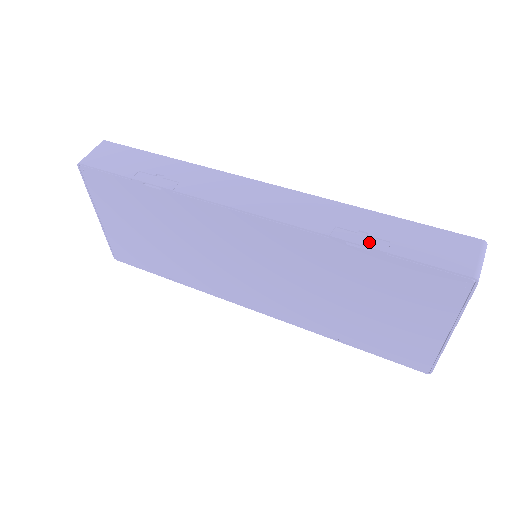
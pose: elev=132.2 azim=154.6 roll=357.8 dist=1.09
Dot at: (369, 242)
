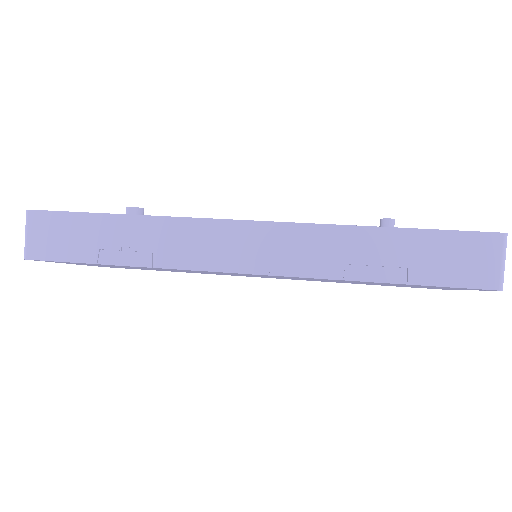
Dot at: (386, 276)
